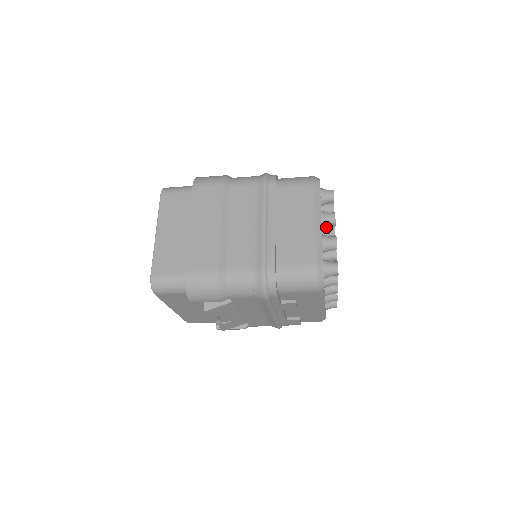
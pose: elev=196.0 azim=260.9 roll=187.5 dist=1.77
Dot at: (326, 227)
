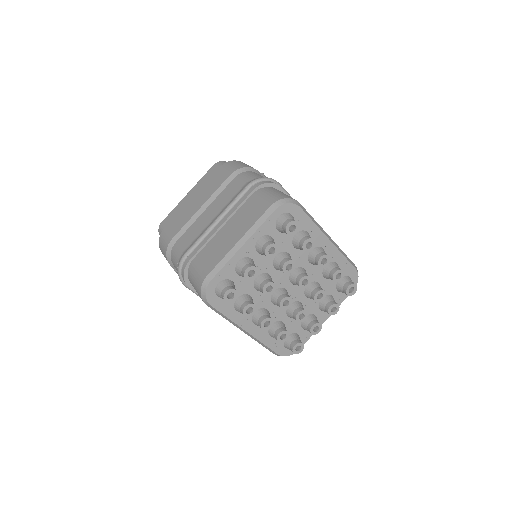
Dot at: (280, 257)
